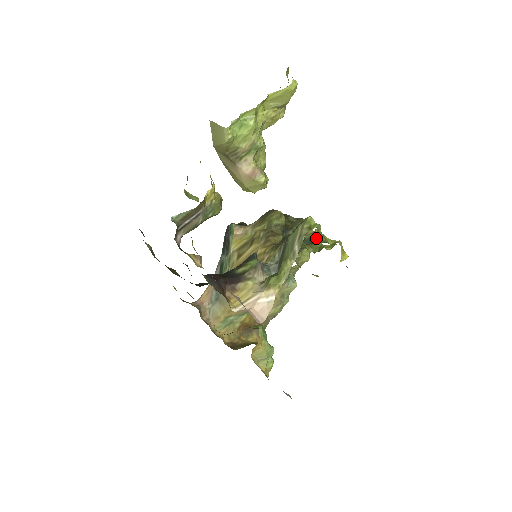
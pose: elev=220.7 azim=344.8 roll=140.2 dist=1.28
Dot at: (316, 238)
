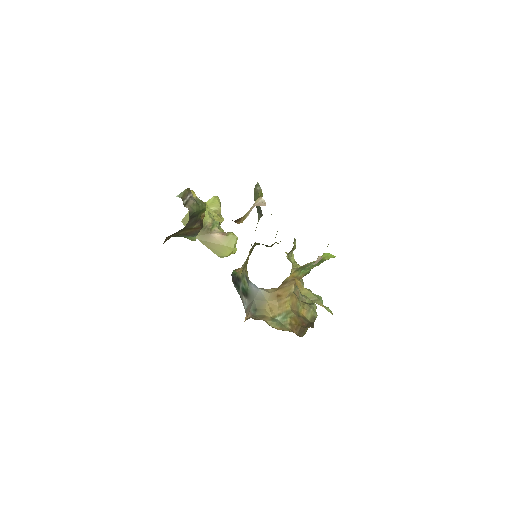
Dot at: occluded
